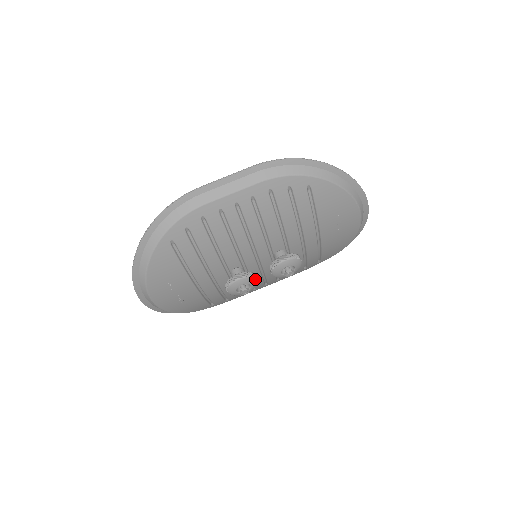
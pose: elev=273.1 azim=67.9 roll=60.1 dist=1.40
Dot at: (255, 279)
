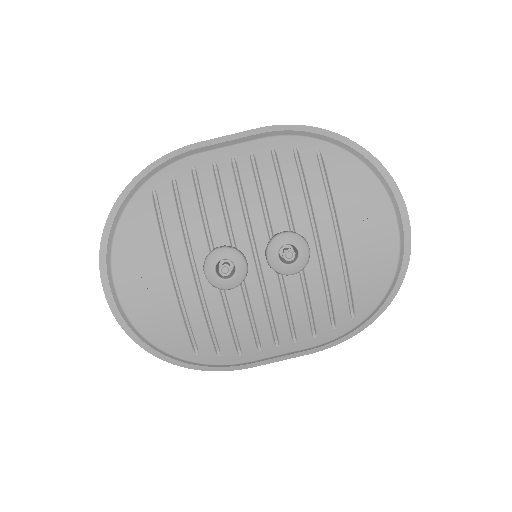
Dot at: (242, 258)
